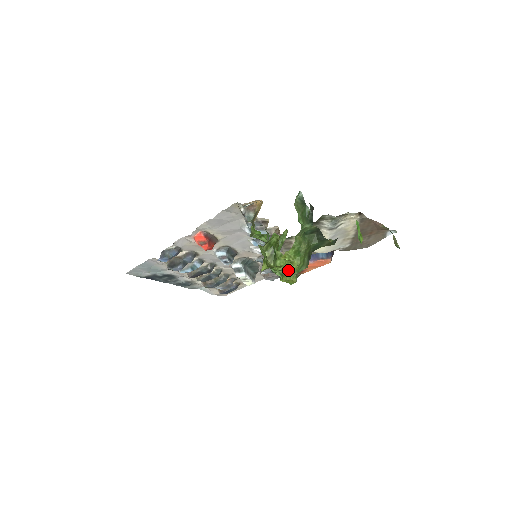
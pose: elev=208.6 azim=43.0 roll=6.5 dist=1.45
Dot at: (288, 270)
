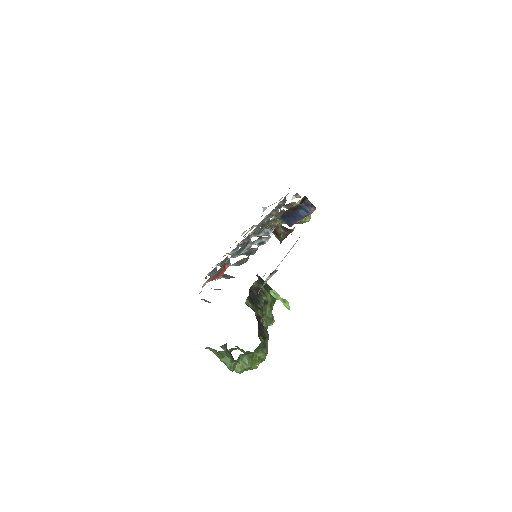
Dot at: occluded
